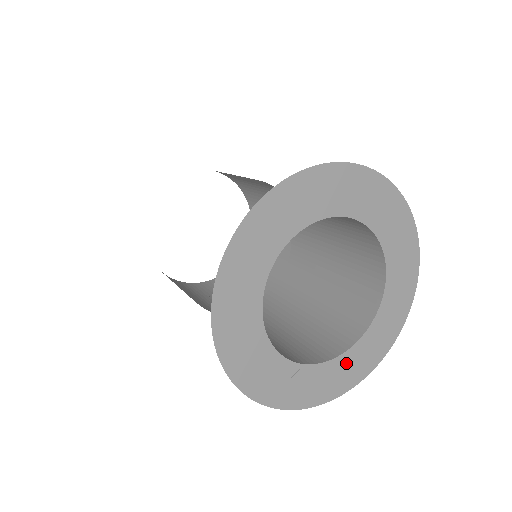
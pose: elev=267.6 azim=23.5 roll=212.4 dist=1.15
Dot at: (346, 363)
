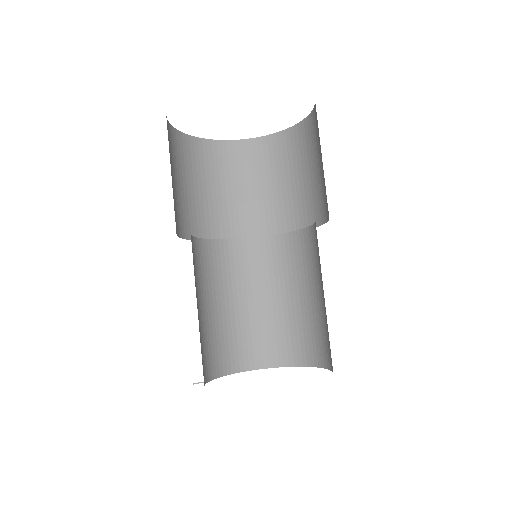
Dot at: occluded
